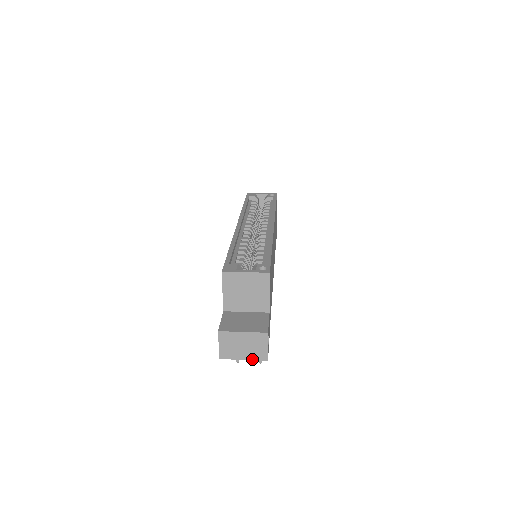
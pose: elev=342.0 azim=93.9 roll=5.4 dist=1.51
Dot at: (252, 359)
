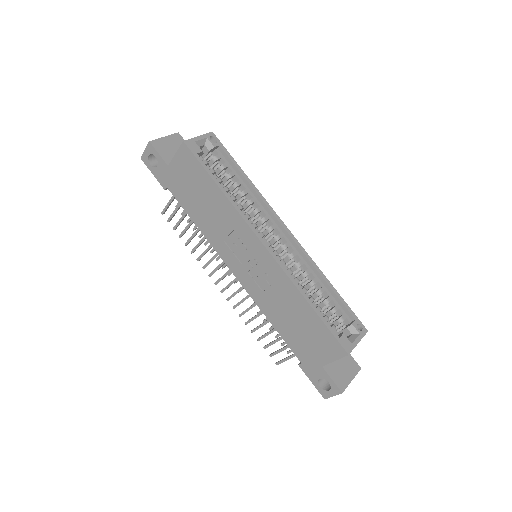
Dot at: occluded
